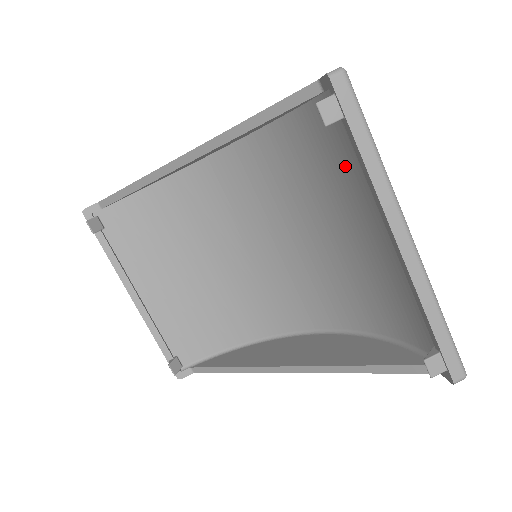
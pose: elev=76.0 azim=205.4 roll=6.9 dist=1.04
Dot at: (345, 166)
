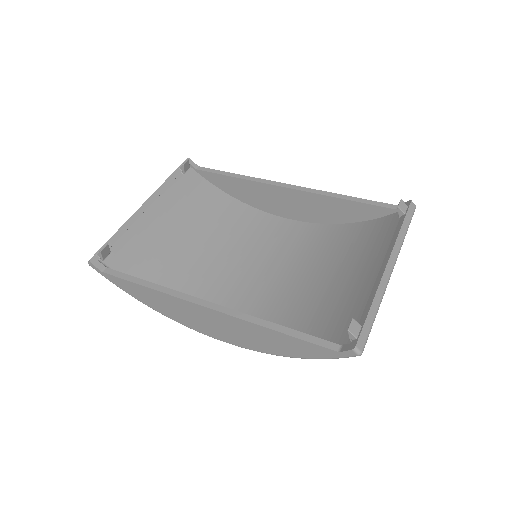
Dot at: (373, 243)
